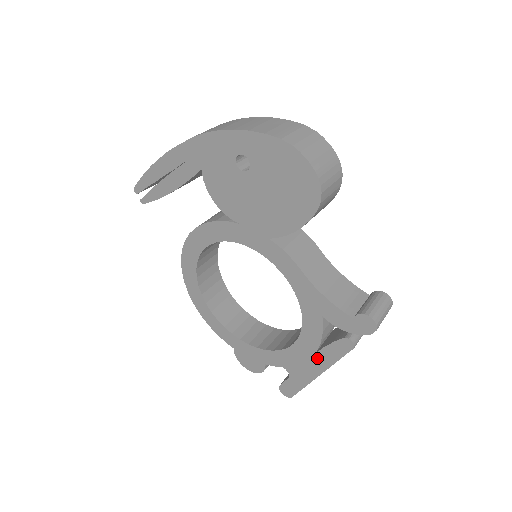
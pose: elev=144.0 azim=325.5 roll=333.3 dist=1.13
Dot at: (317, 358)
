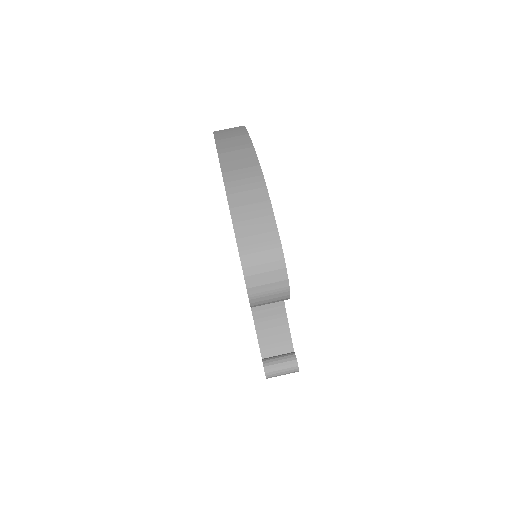
Dot at: occluded
